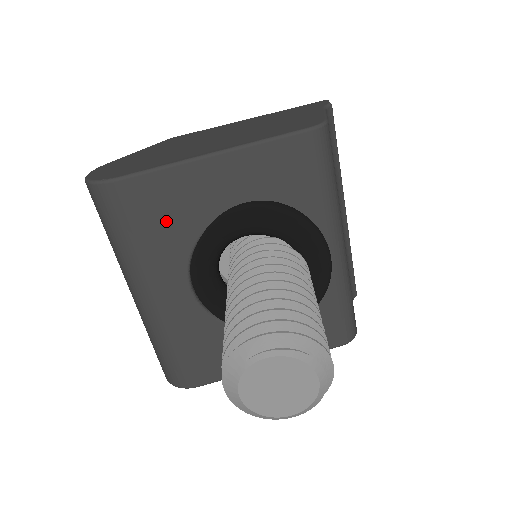
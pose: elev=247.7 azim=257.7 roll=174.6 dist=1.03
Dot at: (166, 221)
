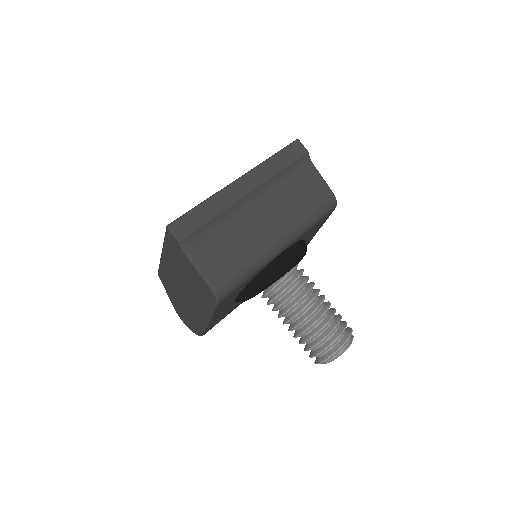
Dot at: occluded
